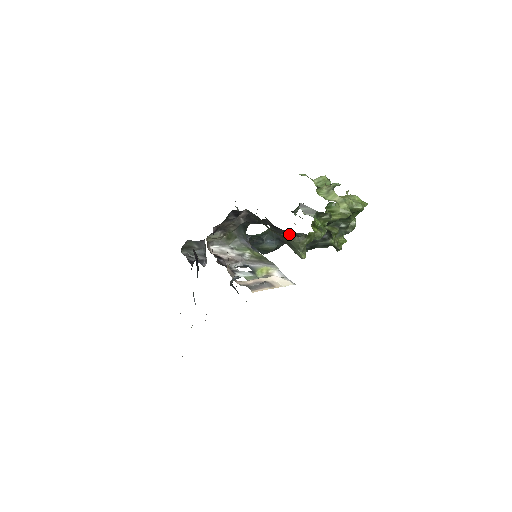
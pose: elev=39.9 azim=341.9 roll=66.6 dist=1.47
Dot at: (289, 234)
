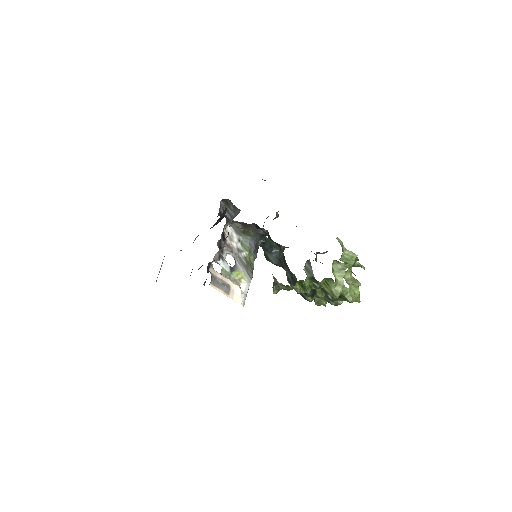
Dot at: (288, 267)
